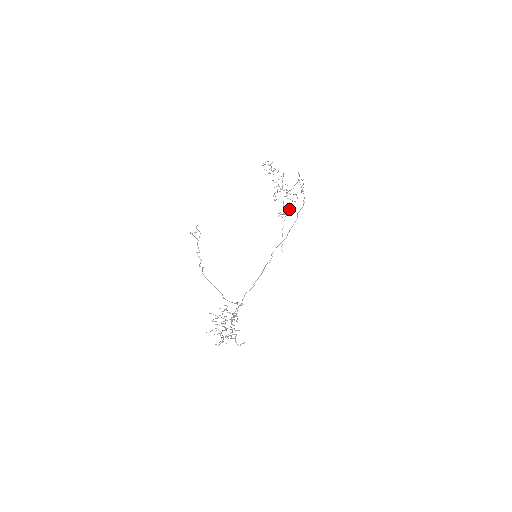
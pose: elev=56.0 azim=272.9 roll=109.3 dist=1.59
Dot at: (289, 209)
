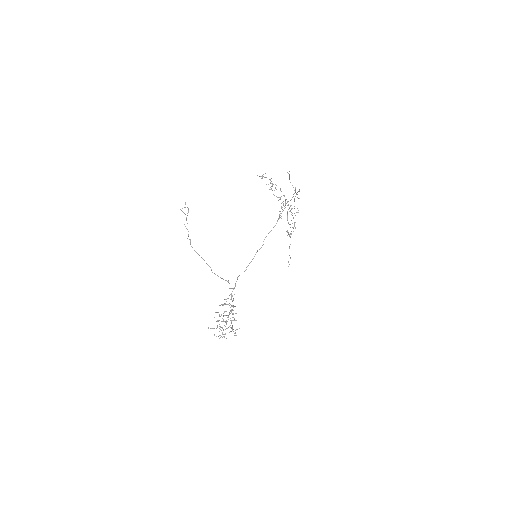
Dot at: (295, 227)
